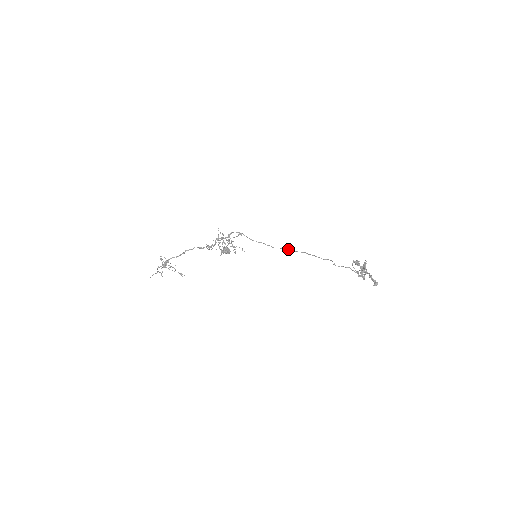
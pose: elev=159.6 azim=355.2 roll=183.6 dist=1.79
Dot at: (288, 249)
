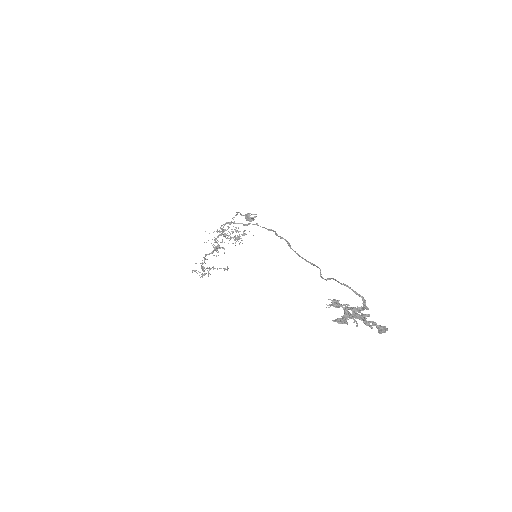
Dot at: occluded
